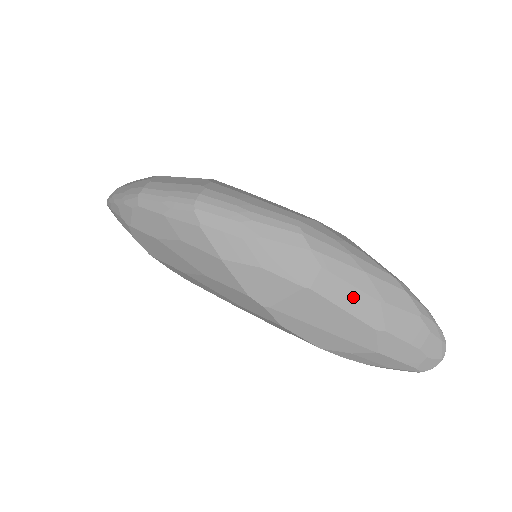
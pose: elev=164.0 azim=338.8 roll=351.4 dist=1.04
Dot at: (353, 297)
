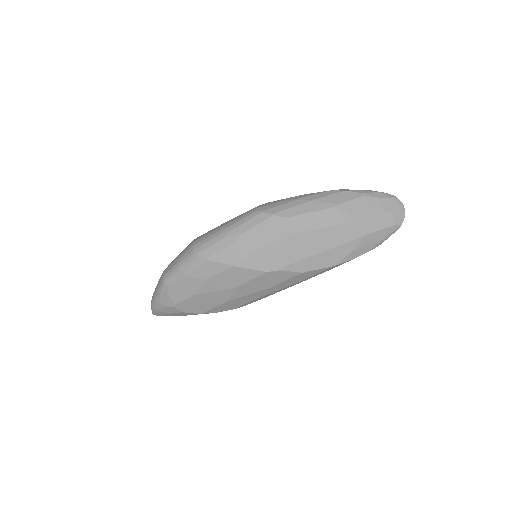
Dot at: (319, 217)
